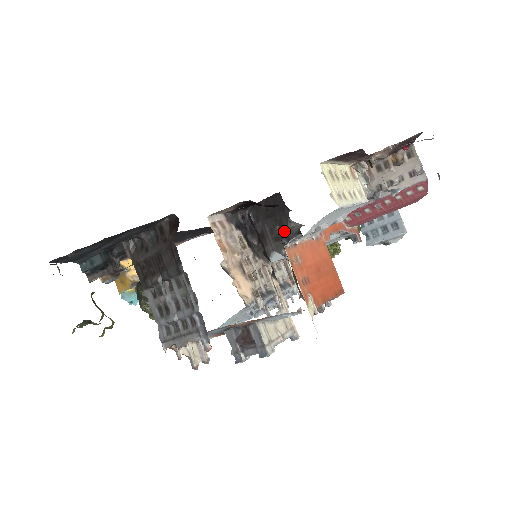
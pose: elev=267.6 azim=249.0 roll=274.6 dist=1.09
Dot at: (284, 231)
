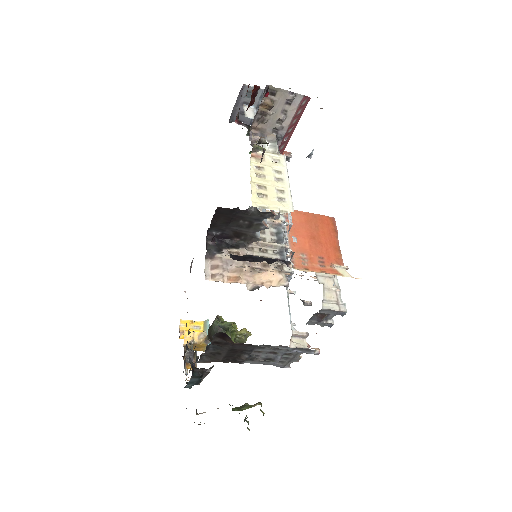
Dot at: (249, 219)
